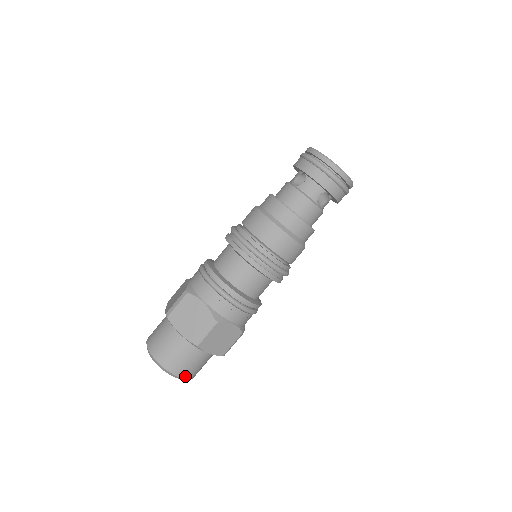
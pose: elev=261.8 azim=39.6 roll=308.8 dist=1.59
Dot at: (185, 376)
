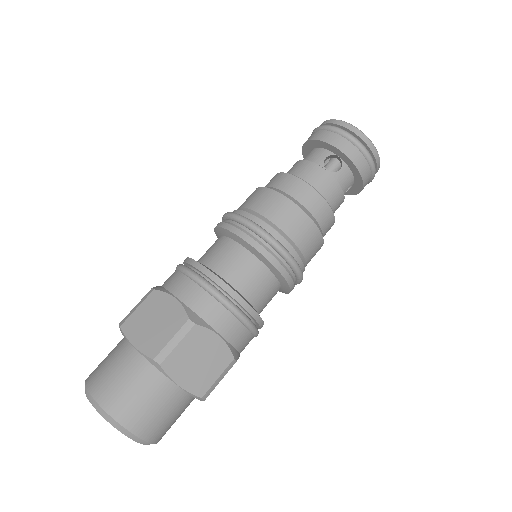
Dot at: (161, 438)
